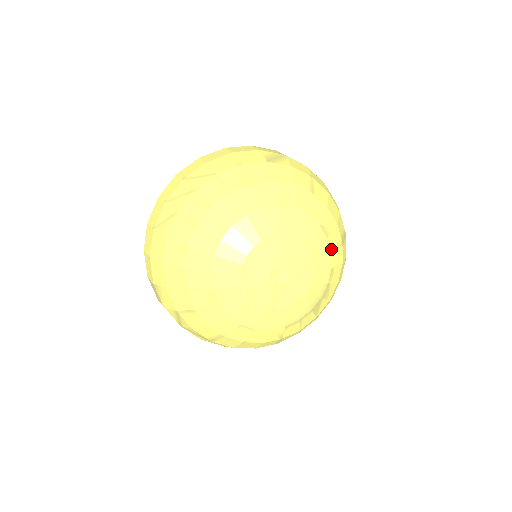
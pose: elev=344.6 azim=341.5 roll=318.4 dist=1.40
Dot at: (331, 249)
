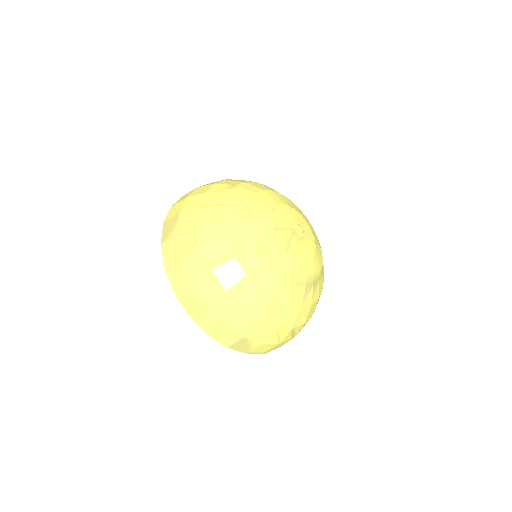
Dot at: (322, 259)
